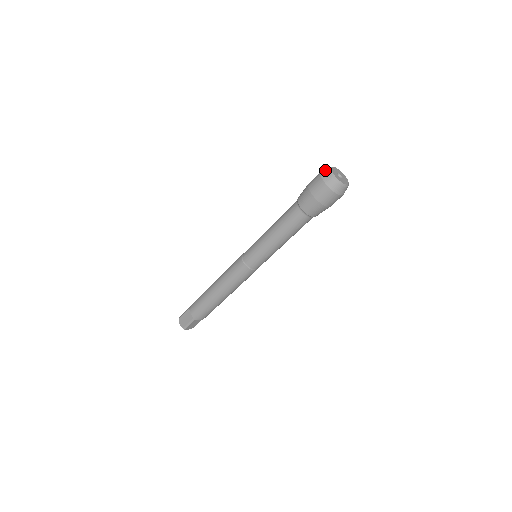
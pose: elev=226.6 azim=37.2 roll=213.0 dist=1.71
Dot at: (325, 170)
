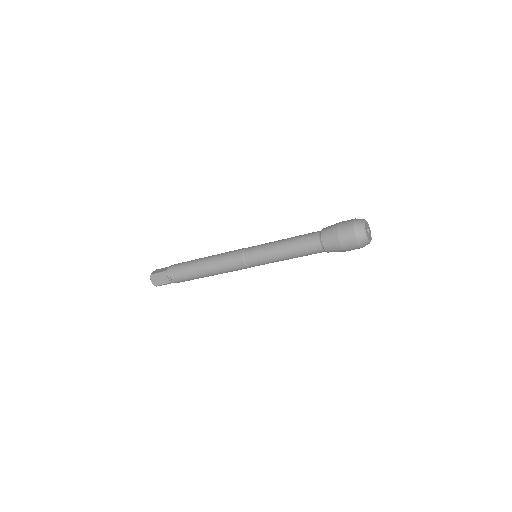
Dot at: (359, 227)
